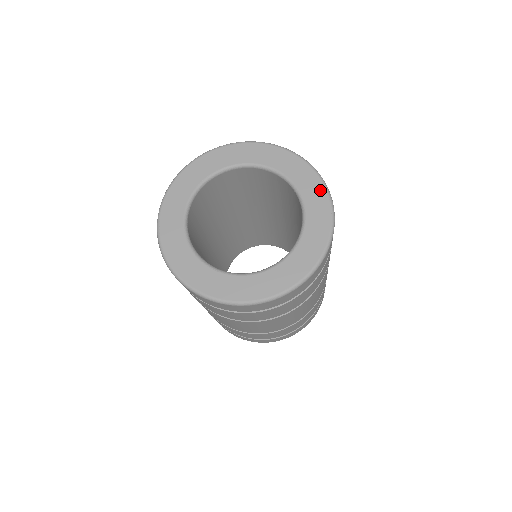
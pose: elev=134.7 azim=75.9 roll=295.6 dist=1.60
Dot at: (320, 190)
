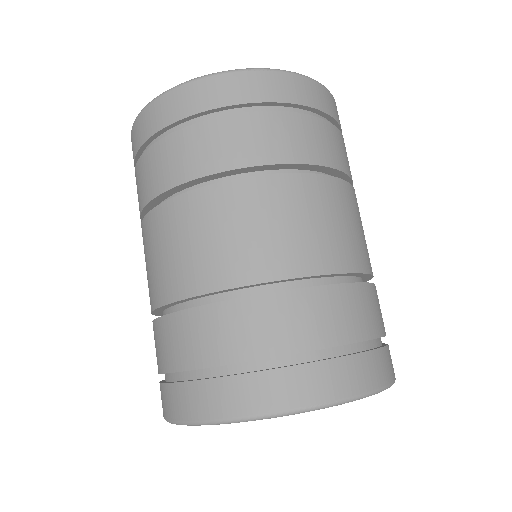
Dot at: occluded
